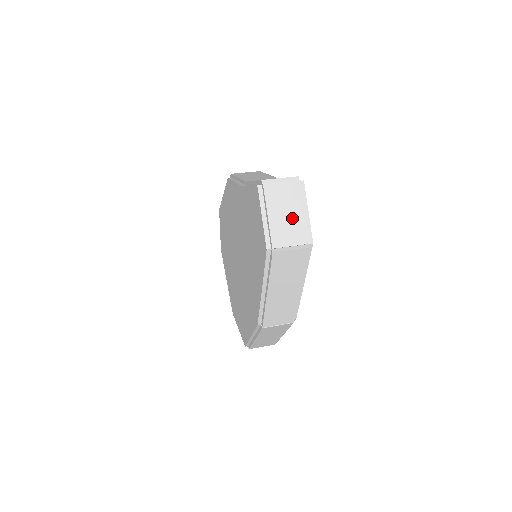
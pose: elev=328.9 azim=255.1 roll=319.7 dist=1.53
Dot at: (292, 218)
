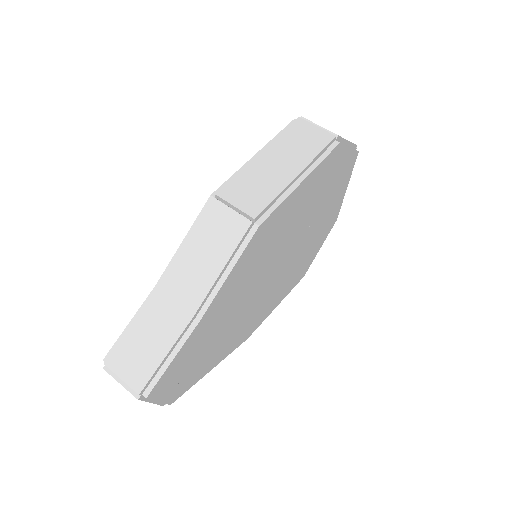
Dot at: occluded
